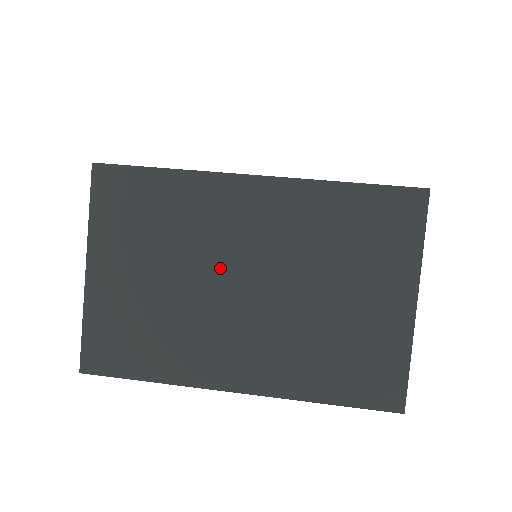
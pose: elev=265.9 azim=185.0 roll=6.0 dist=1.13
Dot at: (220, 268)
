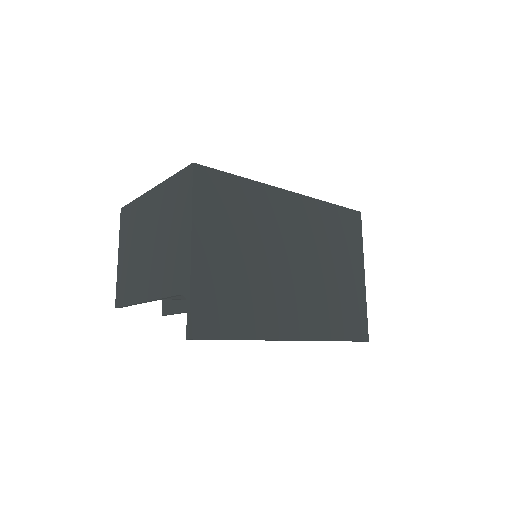
Dot at: (278, 250)
